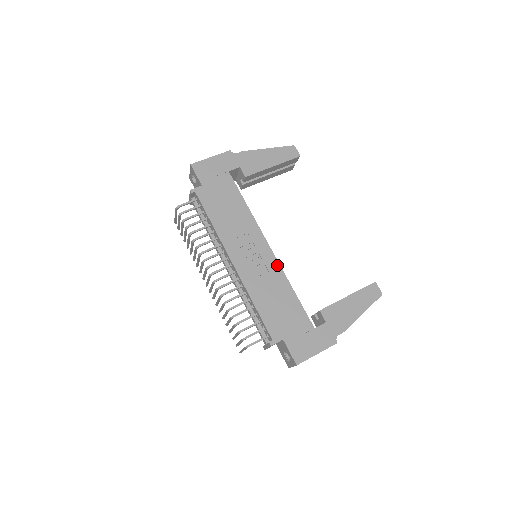
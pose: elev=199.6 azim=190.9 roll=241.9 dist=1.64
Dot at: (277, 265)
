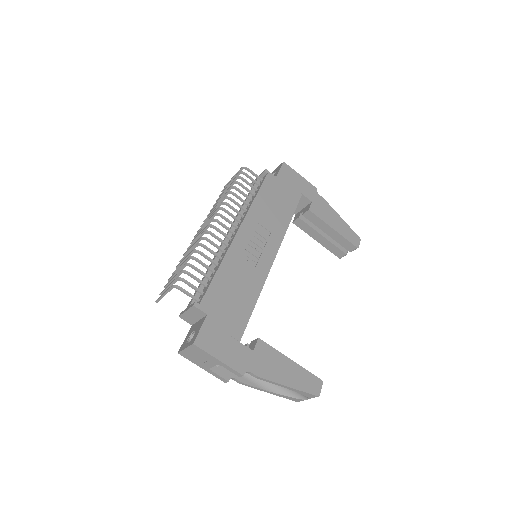
Dot at: (266, 272)
